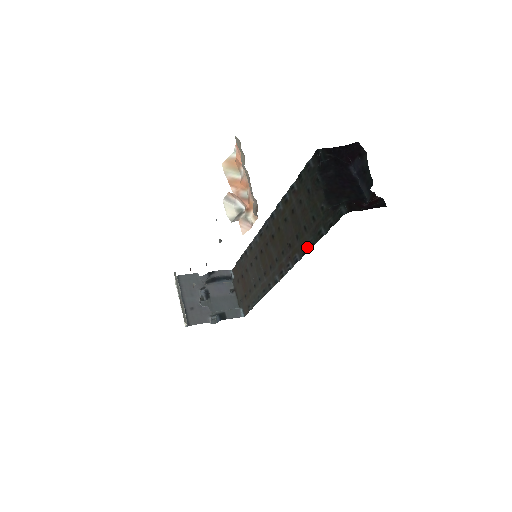
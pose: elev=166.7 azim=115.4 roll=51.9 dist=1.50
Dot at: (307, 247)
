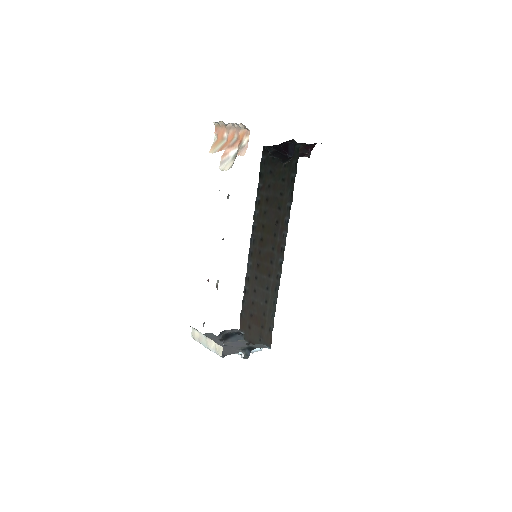
Dot at: (289, 202)
